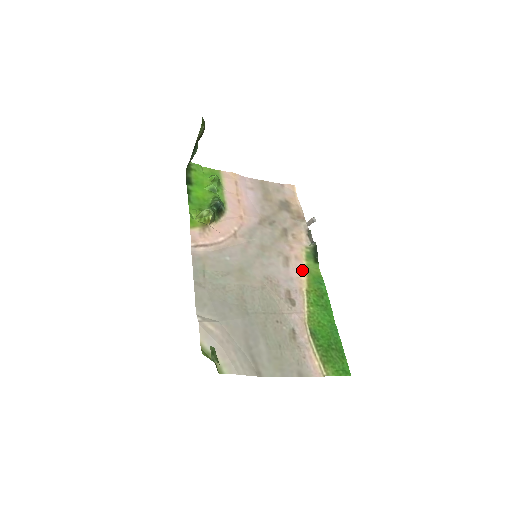
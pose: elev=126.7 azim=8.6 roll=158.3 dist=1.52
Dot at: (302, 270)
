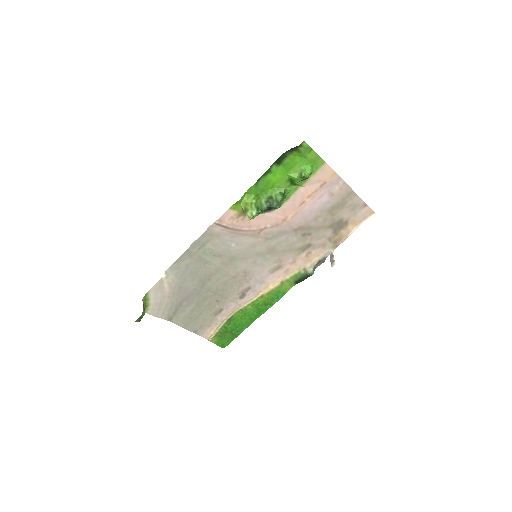
Dot at: (278, 281)
